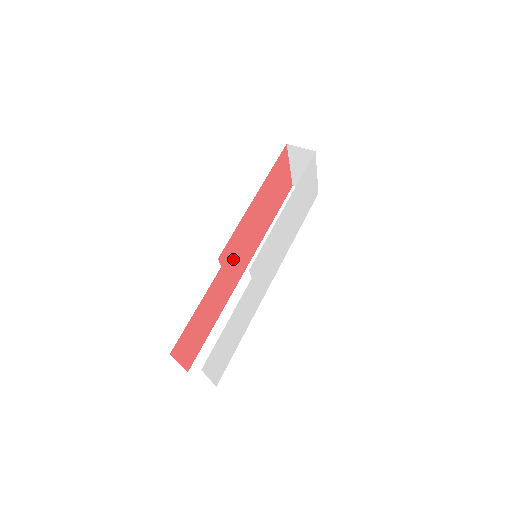
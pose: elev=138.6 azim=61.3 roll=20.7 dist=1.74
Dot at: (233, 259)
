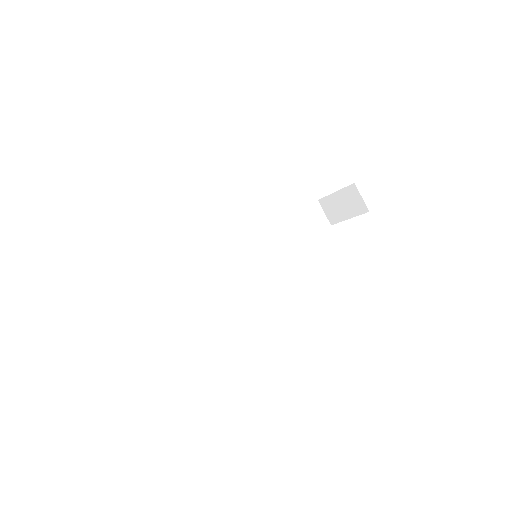
Dot at: occluded
